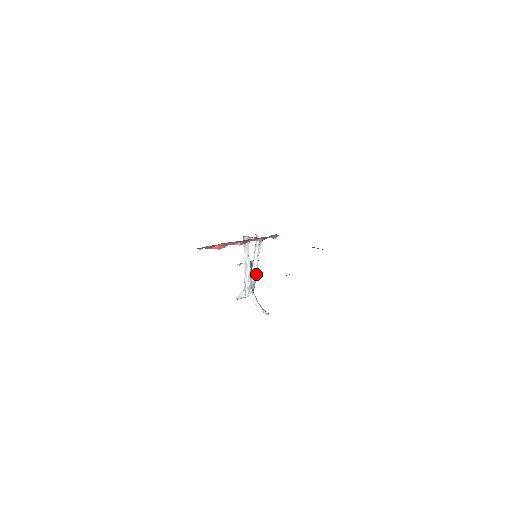
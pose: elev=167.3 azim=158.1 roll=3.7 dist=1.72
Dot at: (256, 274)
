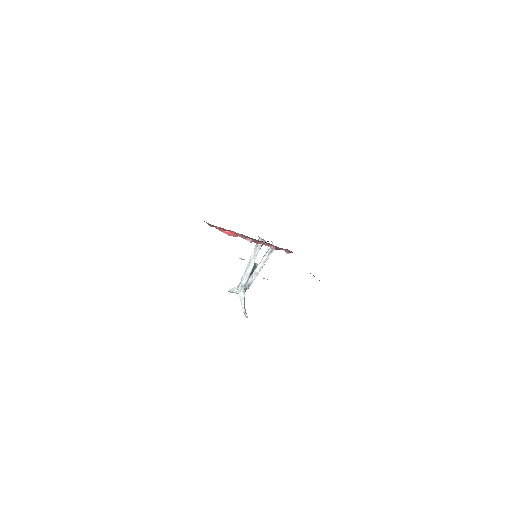
Dot at: (255, 277)
